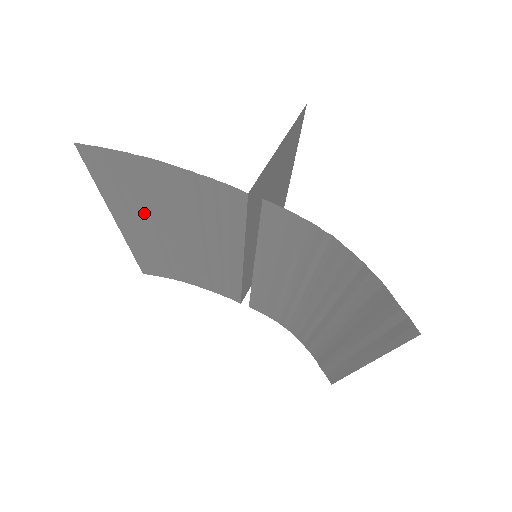
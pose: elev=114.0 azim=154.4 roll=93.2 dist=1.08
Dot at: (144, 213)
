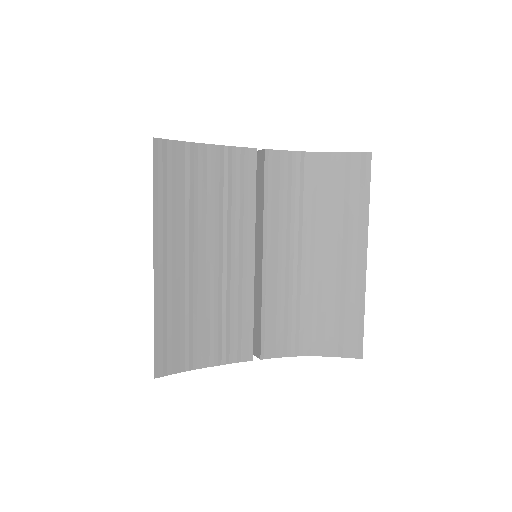
Dot at: (181, 225)
